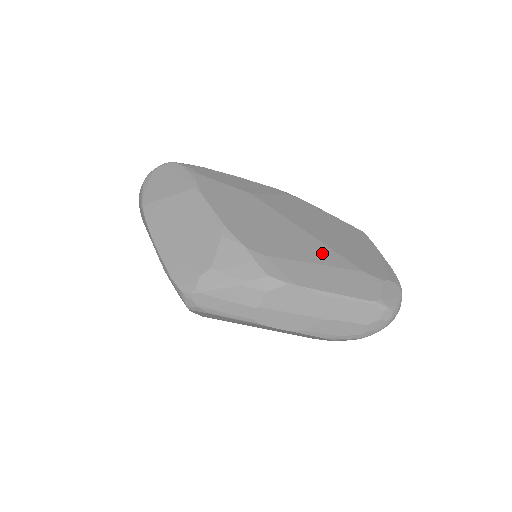
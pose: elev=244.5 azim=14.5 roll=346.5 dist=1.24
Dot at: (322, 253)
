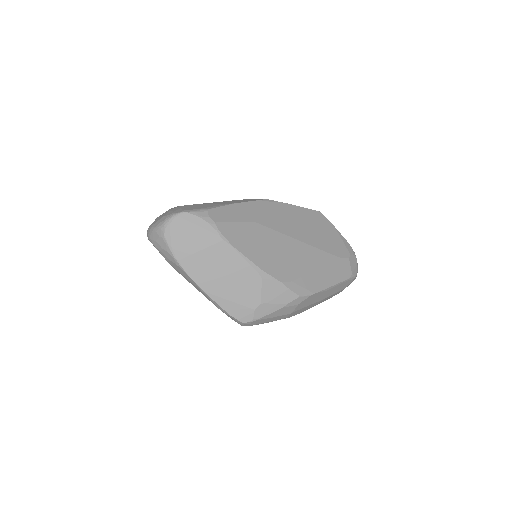
Dot at: (316, 256)
